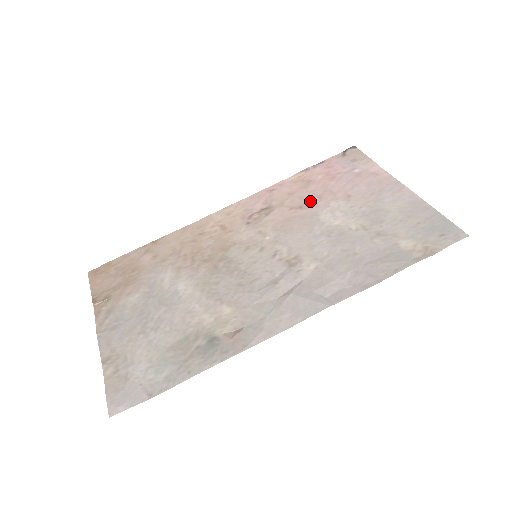
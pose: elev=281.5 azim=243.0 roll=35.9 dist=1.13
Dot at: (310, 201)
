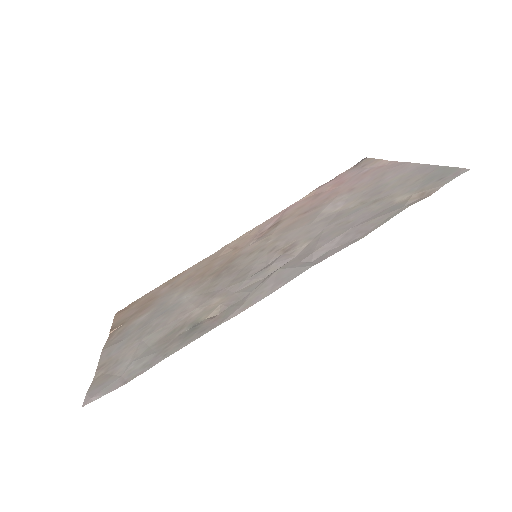
Dot at: (316, 205)
